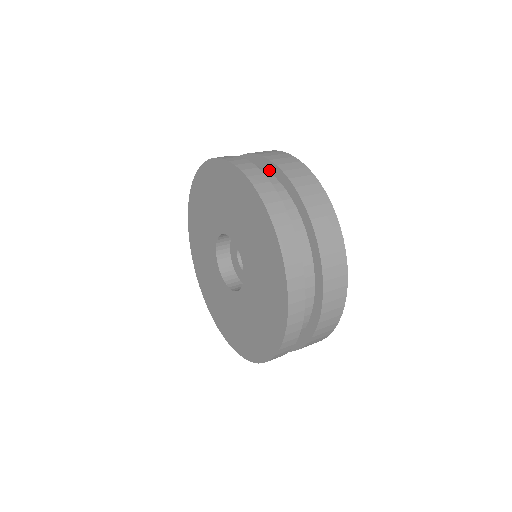
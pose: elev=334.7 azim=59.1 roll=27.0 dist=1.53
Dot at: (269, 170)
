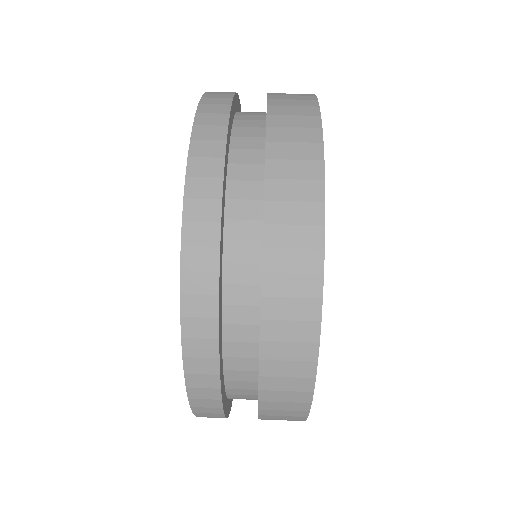
Dot at: occluded
